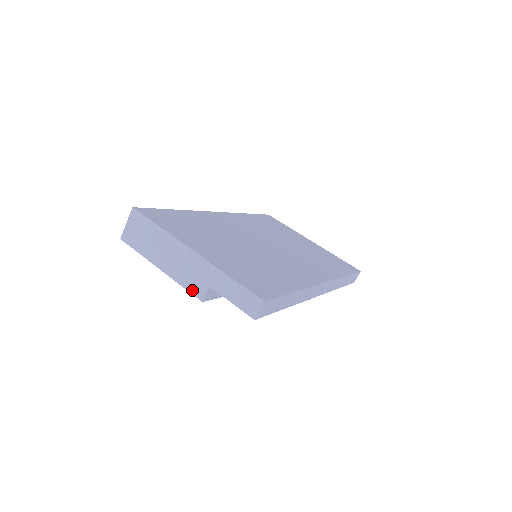
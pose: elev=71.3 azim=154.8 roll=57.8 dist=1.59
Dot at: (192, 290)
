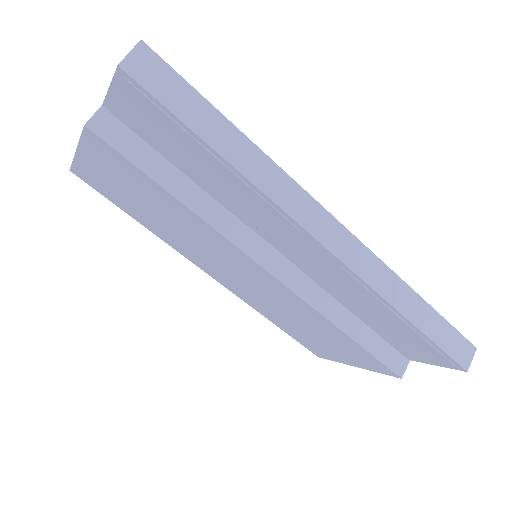
Dot at: occluded
